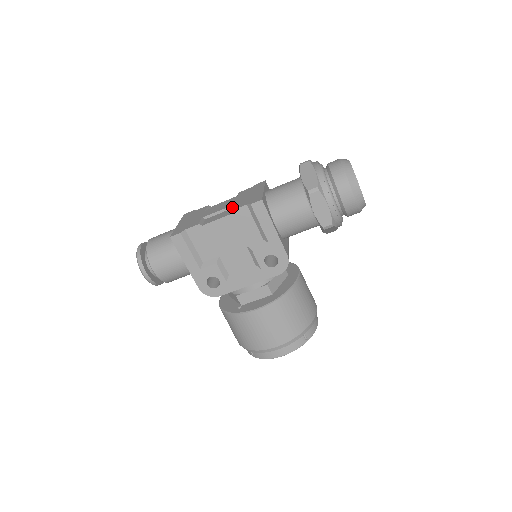
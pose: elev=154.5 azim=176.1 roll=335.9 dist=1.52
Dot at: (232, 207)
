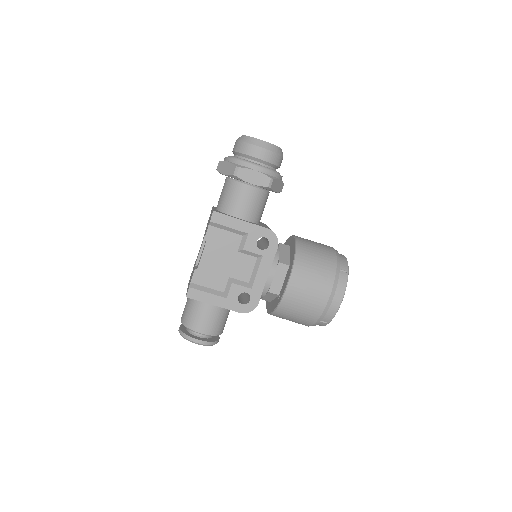
Dot at: occluded
